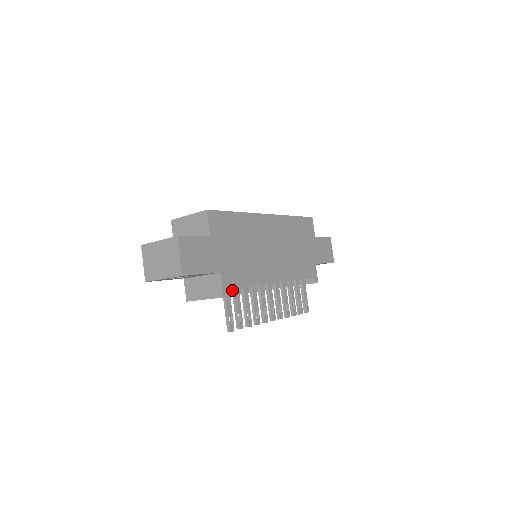
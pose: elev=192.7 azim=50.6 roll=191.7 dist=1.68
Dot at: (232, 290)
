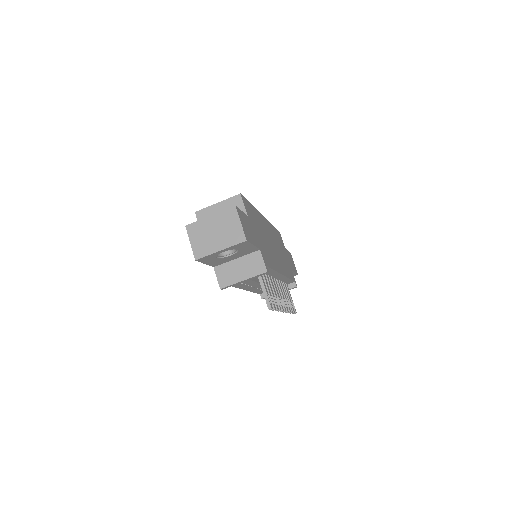
Dot at: occluded
